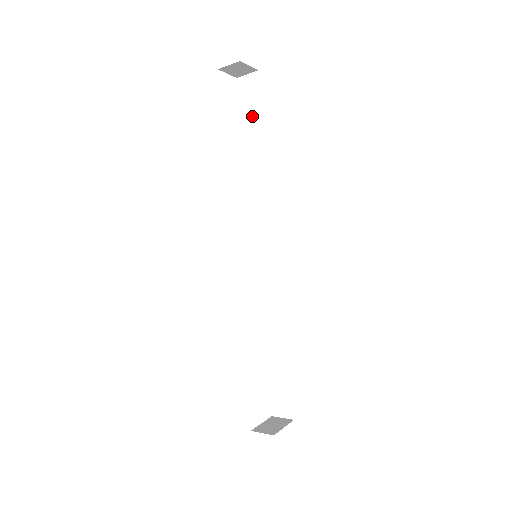
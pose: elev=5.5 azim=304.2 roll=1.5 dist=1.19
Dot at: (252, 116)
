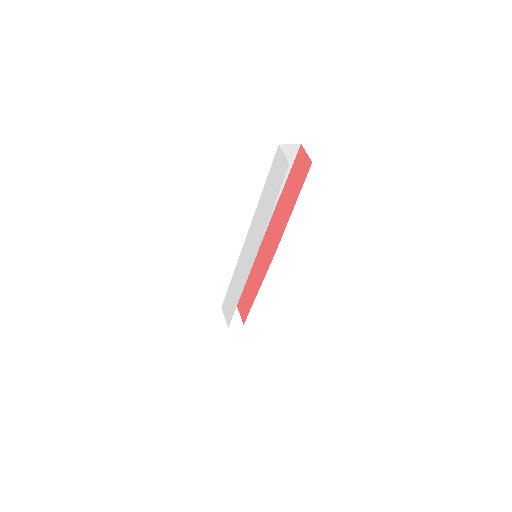
Dot at: occluded
